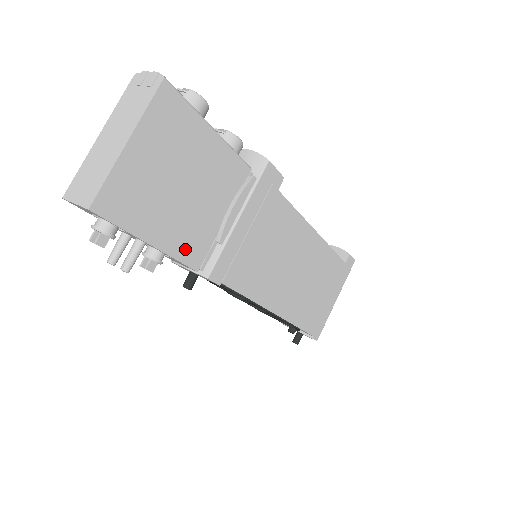
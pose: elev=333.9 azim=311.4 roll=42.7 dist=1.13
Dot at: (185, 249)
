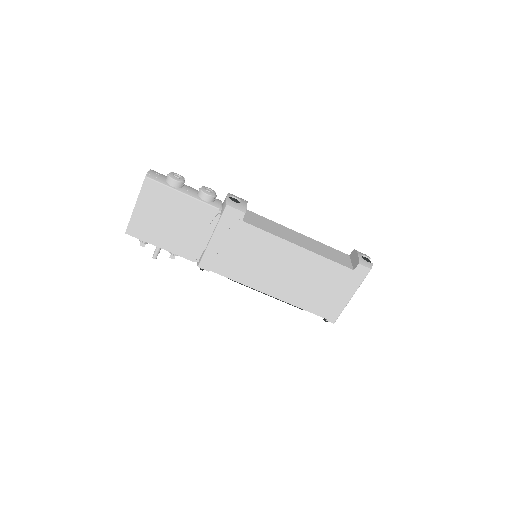
Dot at: (183, 251)
